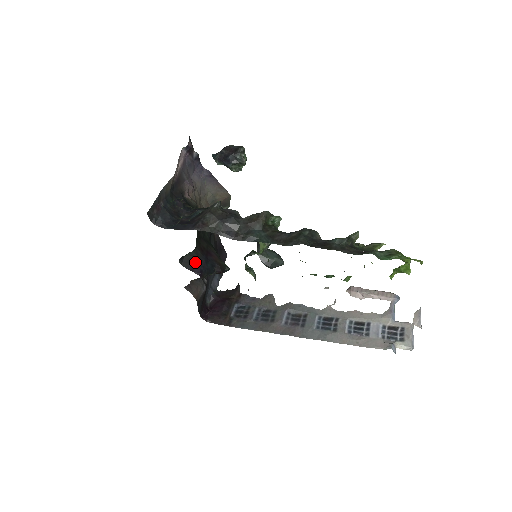
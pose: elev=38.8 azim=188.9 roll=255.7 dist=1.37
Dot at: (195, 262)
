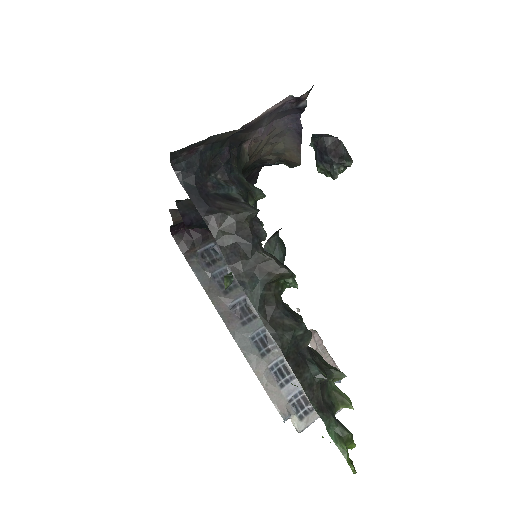
Dot at: (193, 211)
